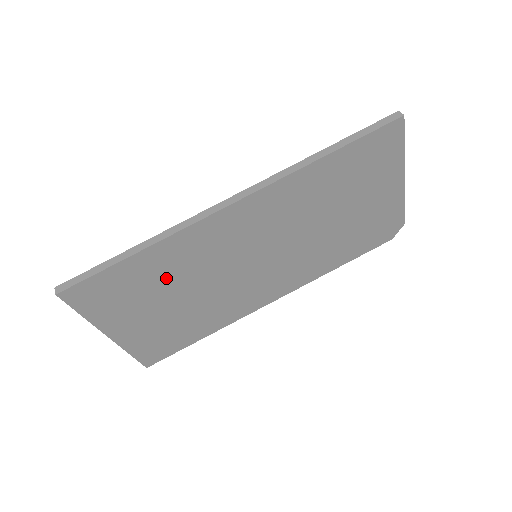
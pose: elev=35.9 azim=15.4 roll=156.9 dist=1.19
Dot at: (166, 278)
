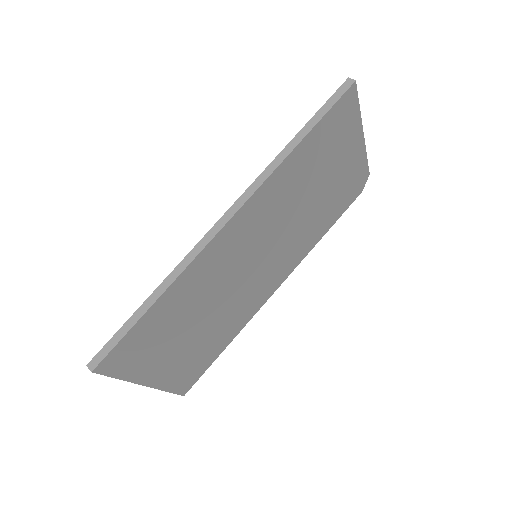
Dot at: (185, 311)
